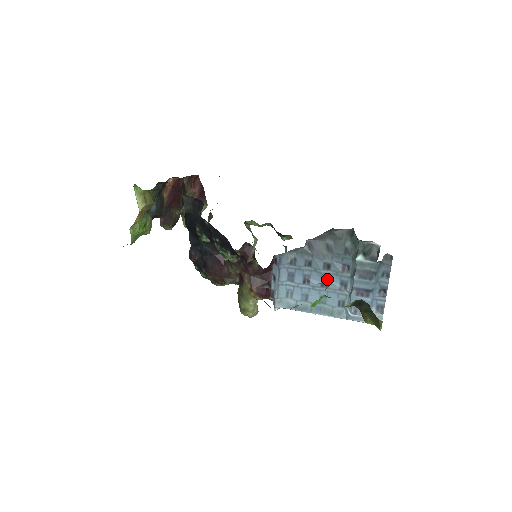
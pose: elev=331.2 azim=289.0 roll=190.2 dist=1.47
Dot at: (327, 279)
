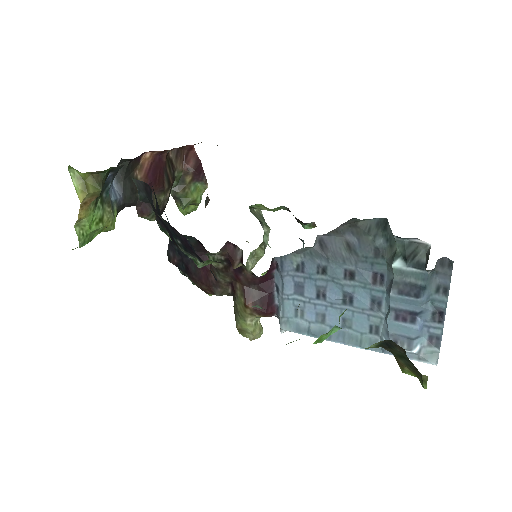
Dot at: (351, 293)
